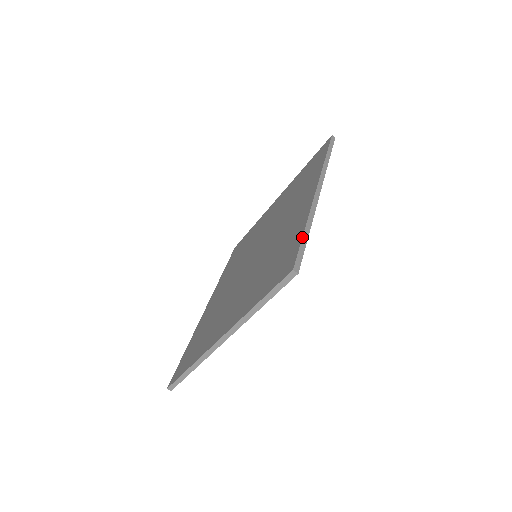
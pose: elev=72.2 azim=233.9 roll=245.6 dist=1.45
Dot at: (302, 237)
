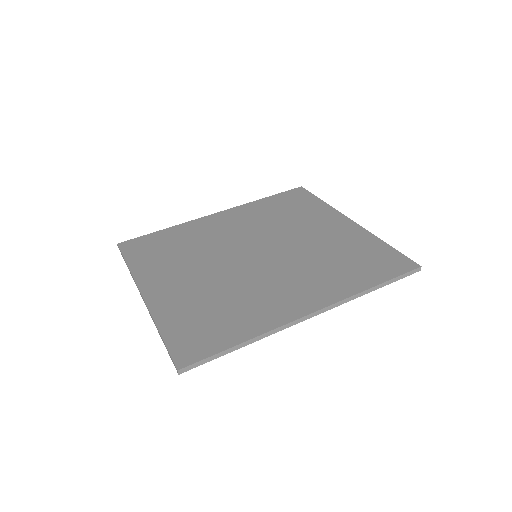
Dot at: (226, 350)
